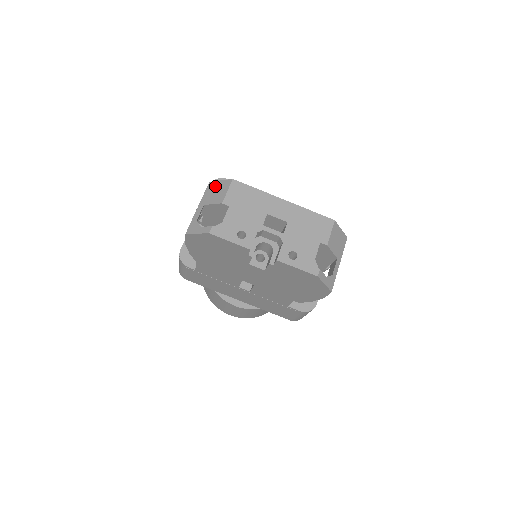
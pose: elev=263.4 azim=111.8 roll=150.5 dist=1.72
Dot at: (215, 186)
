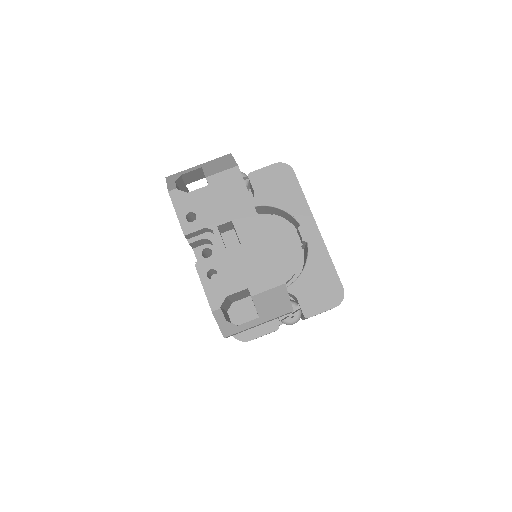
Dot at: (226, 160)
